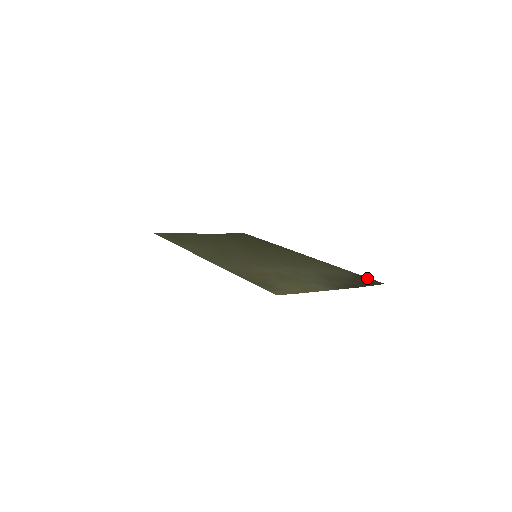
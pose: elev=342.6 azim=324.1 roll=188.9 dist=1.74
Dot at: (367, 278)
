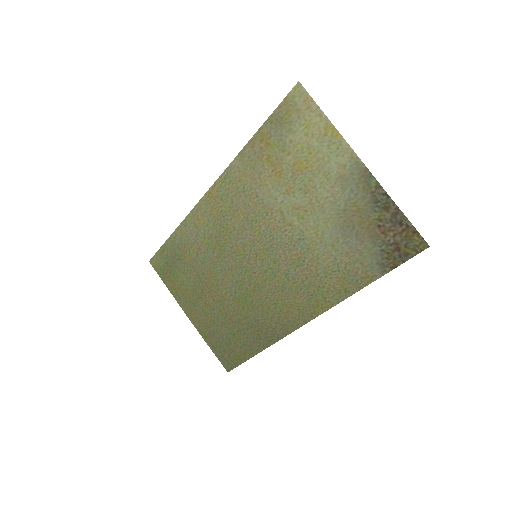
Dot at: (402, 258)
